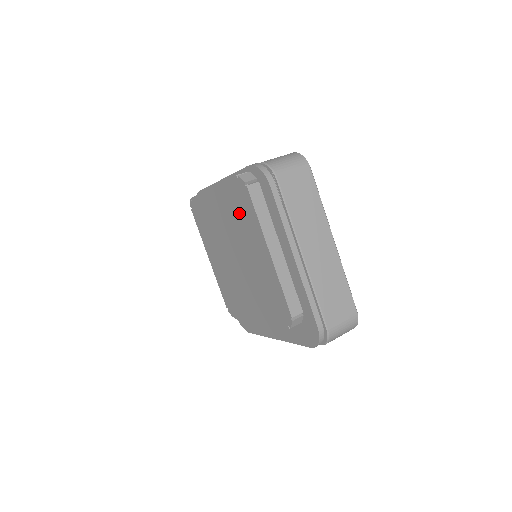
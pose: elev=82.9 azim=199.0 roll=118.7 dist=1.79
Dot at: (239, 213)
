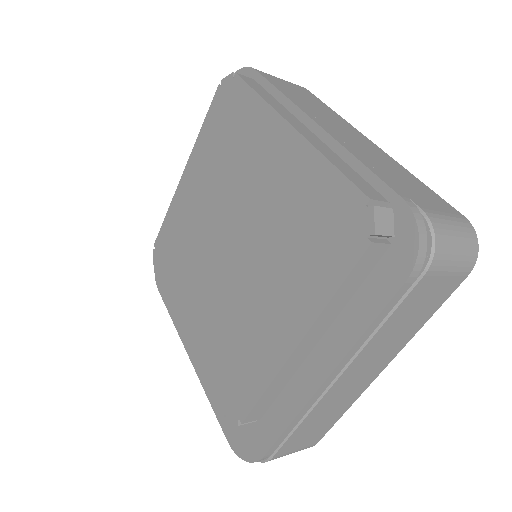
Dot at: (305, 234)
